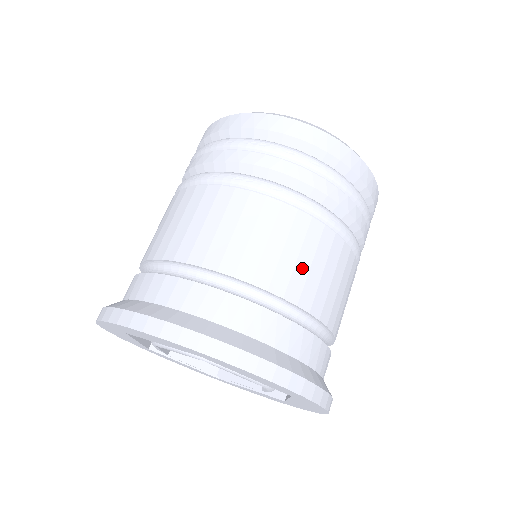
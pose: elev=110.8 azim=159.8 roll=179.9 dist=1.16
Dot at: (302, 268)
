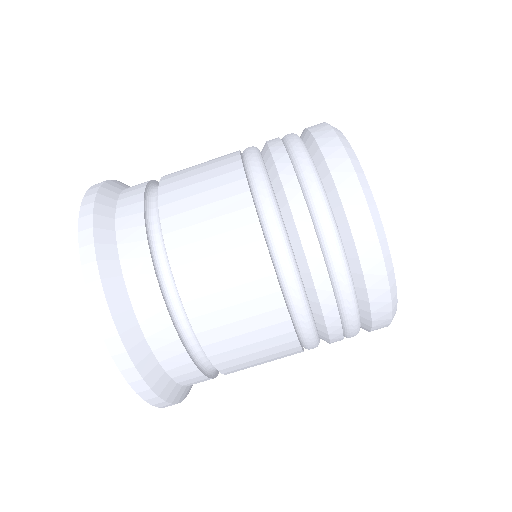
Dot at: (211, 265)
